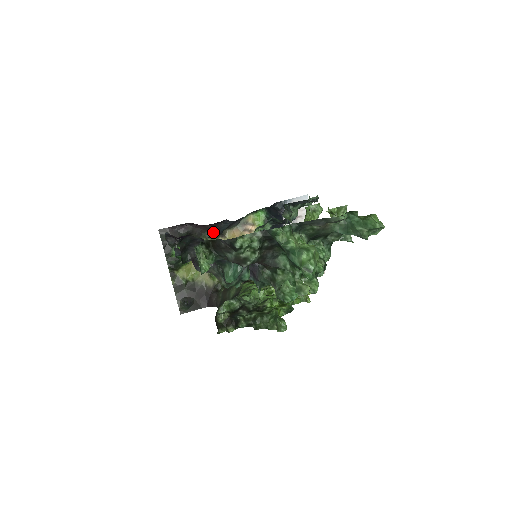
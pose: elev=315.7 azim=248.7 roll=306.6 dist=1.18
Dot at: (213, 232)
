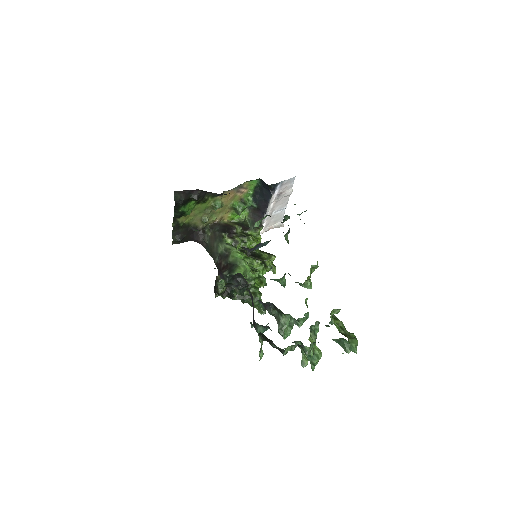
Dot at: (215, 195)
